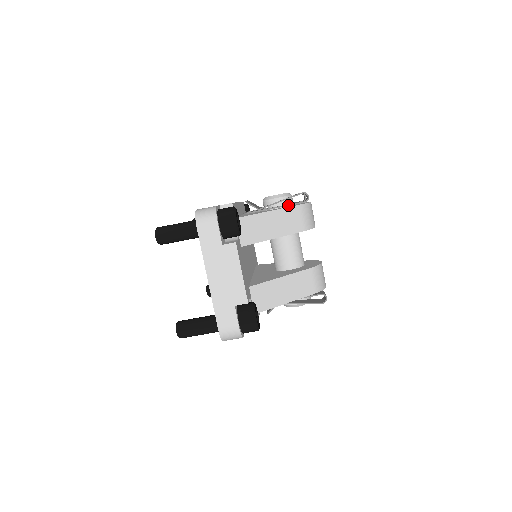
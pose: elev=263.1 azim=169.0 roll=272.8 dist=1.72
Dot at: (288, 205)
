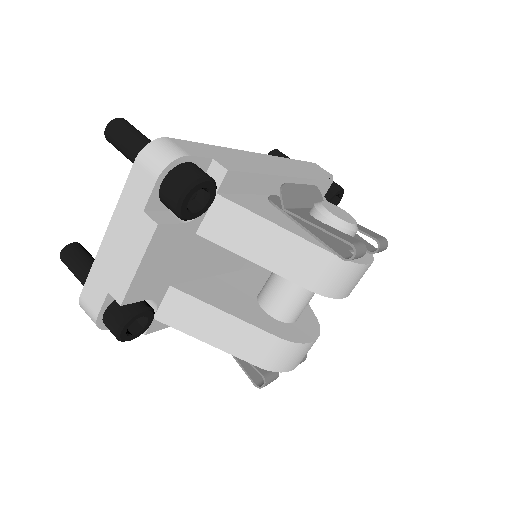
Dot at: (320, 240)
